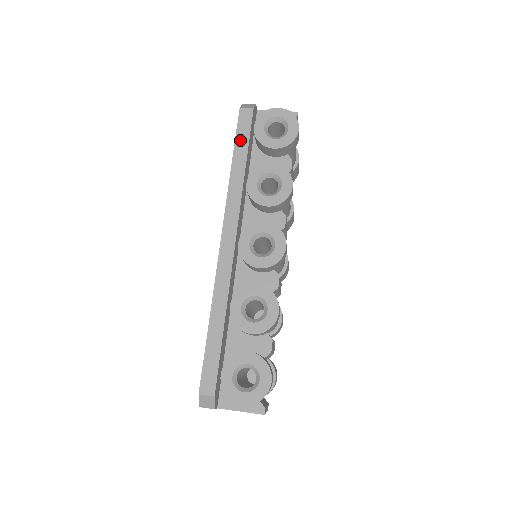
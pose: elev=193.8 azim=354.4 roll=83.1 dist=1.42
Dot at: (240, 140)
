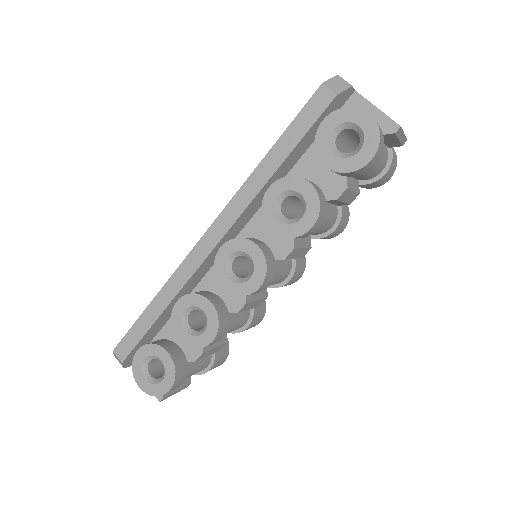
Dot at: (294, 129)
